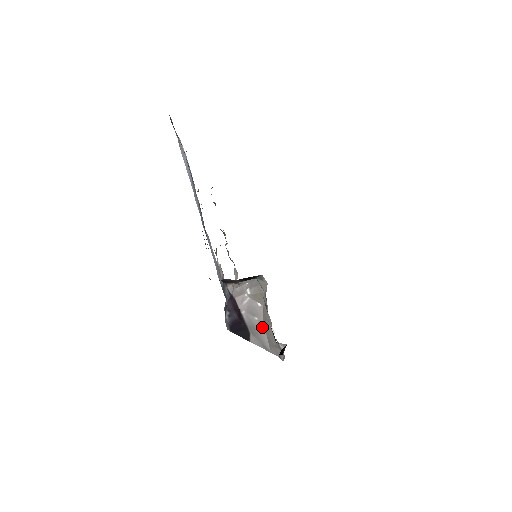
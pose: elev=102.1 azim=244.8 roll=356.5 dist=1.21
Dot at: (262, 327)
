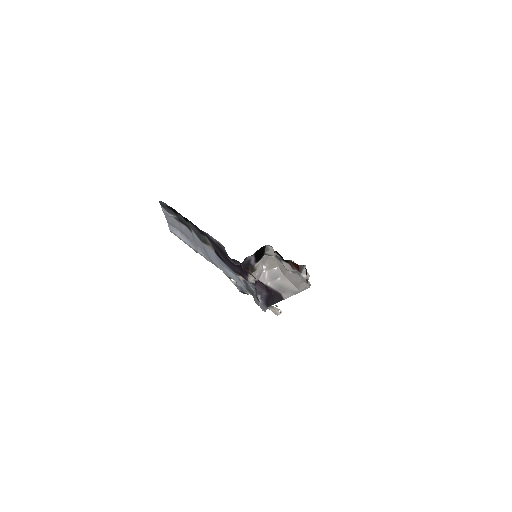
Dot at: (286, 280)
